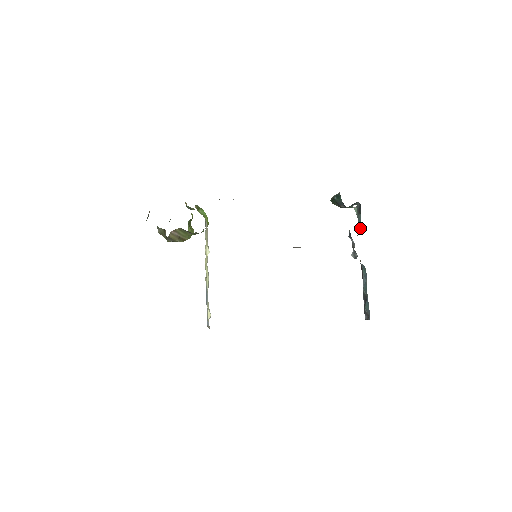
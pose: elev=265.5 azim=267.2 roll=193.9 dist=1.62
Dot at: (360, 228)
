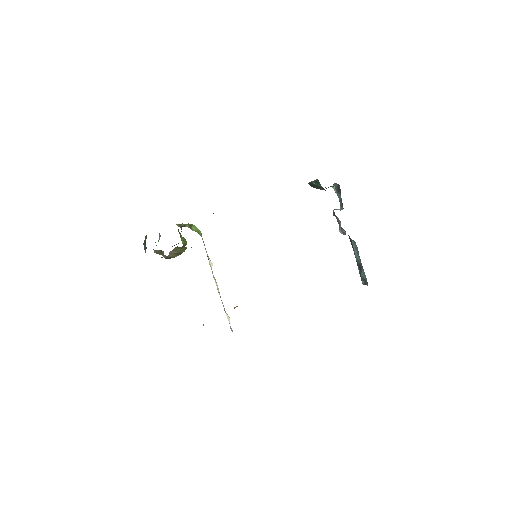
Dot at: (342, 206)
